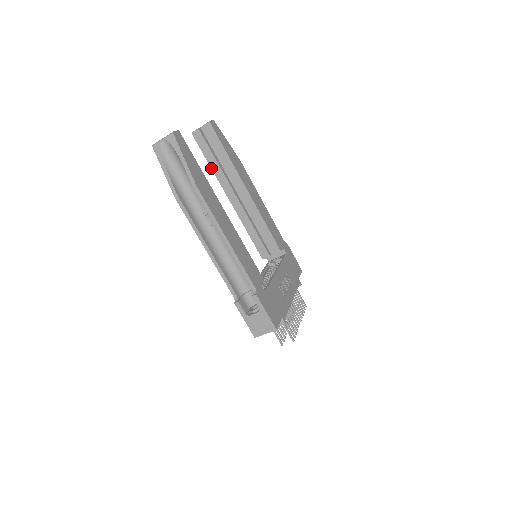
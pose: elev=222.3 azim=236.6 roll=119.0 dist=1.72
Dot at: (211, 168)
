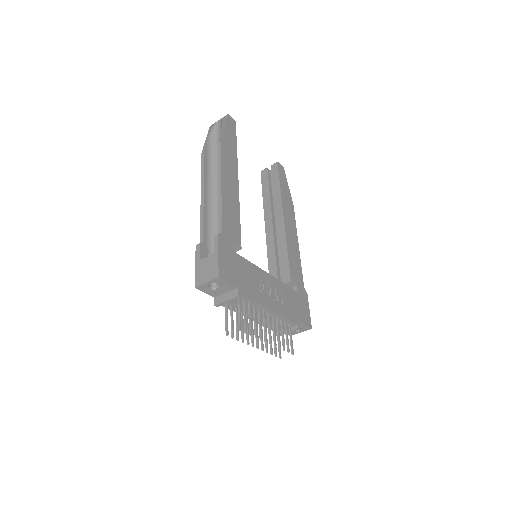
Dot at: (263, 198)
